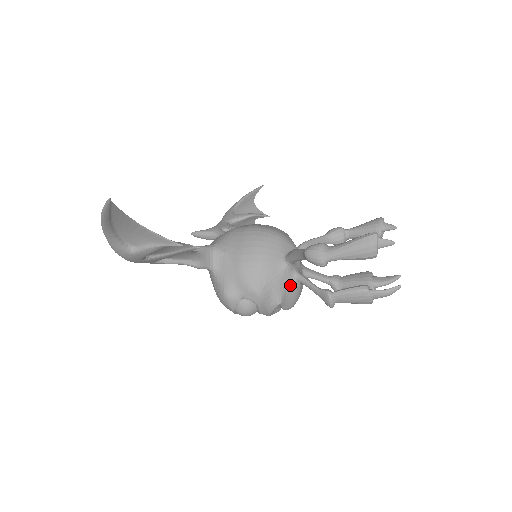
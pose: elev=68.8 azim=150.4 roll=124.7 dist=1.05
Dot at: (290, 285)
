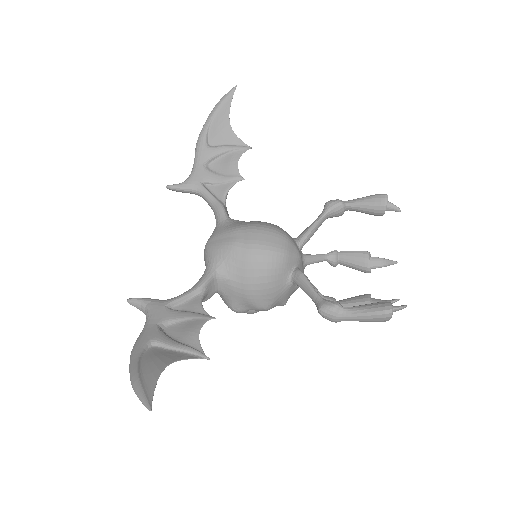
Dot at: (294, 290)
